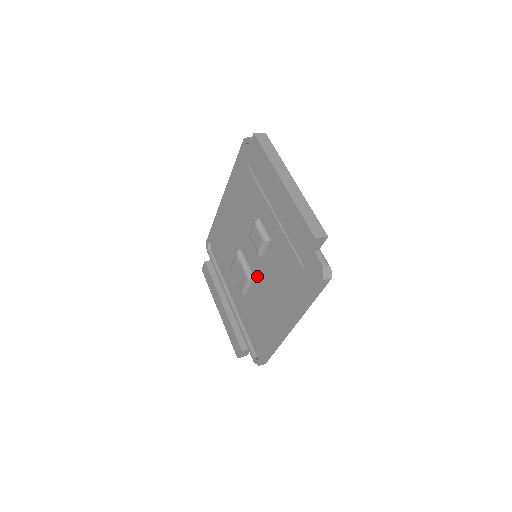
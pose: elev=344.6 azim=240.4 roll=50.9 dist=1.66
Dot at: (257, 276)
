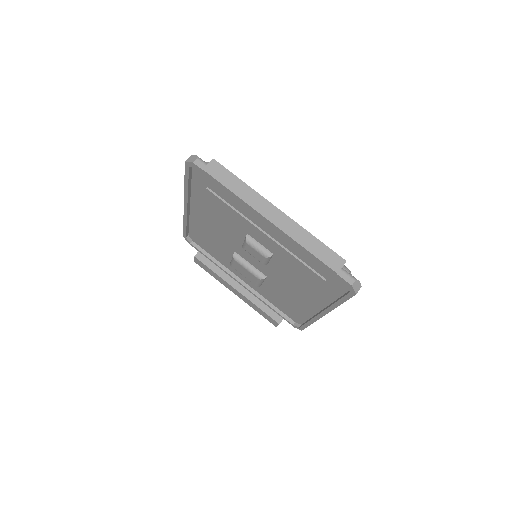
Dot at: (268, 275)
